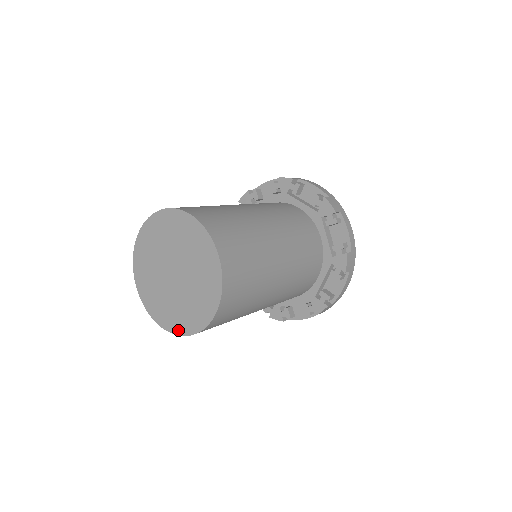
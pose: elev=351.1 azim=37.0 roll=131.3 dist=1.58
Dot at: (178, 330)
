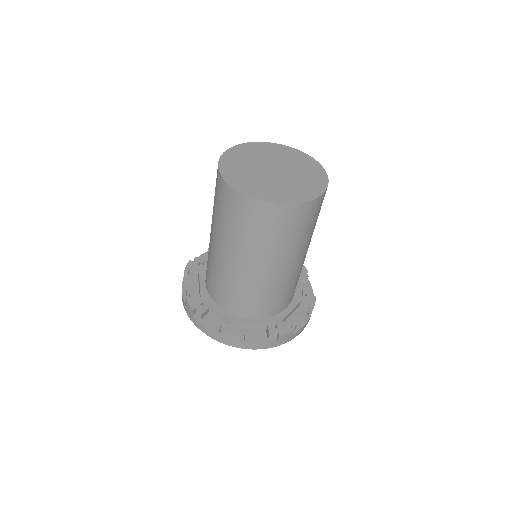
Dot at: (270, 199)
